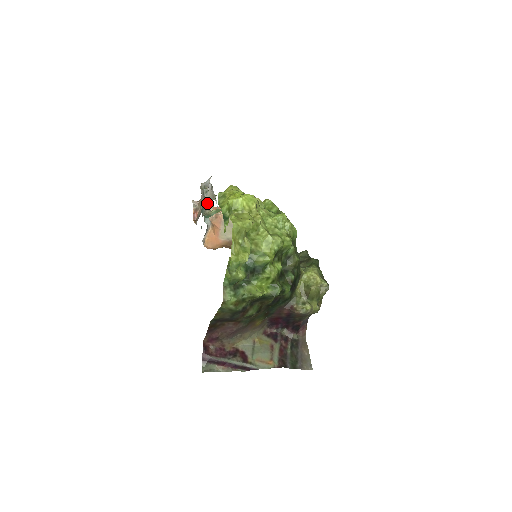
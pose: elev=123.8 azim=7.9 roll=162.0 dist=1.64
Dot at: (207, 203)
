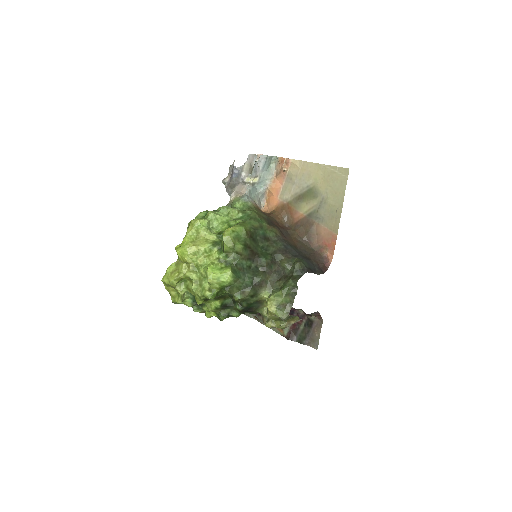
Dot at: (244, 180)
